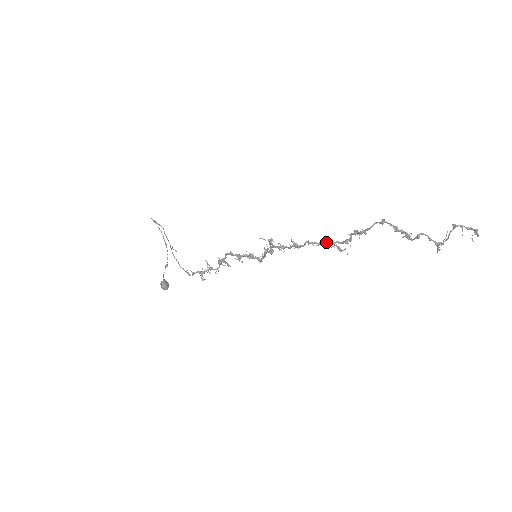
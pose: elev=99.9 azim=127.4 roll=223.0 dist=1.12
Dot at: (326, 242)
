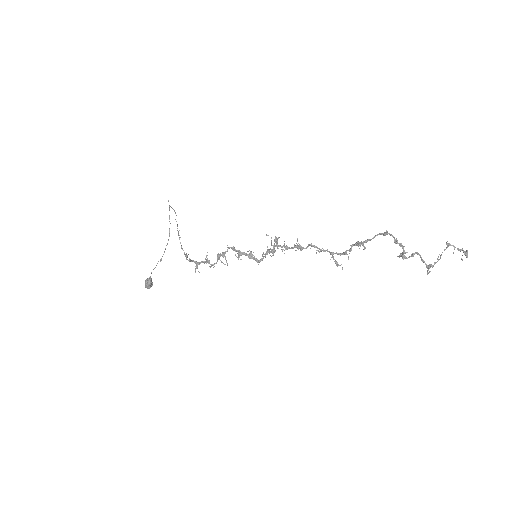
Dot at: (327, 250)
